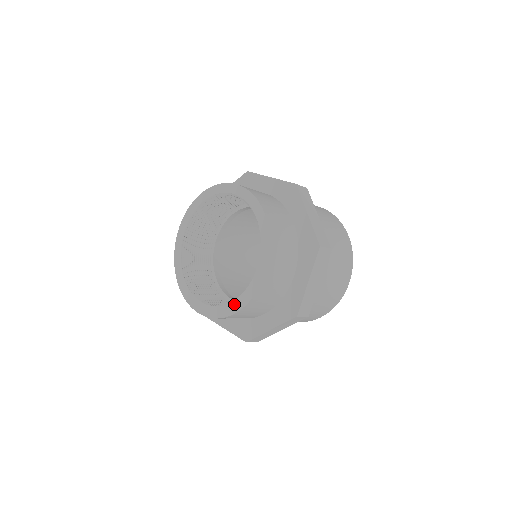
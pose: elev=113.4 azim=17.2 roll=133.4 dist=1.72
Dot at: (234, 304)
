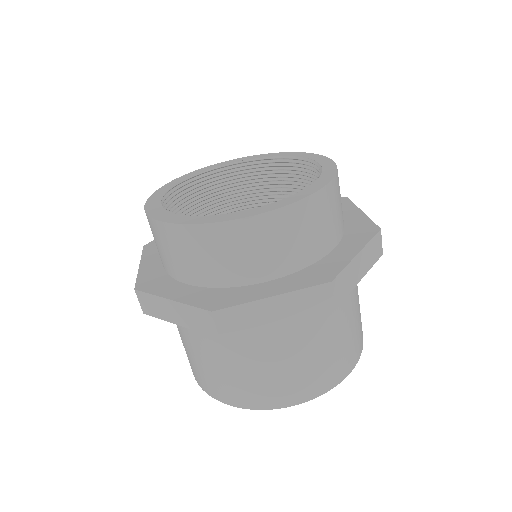
Dot at: (182, 217)
